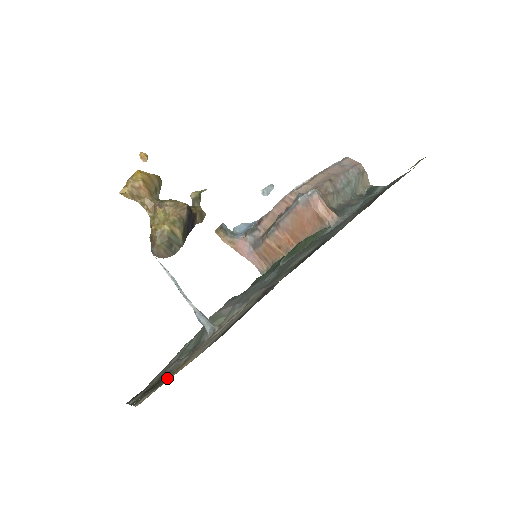
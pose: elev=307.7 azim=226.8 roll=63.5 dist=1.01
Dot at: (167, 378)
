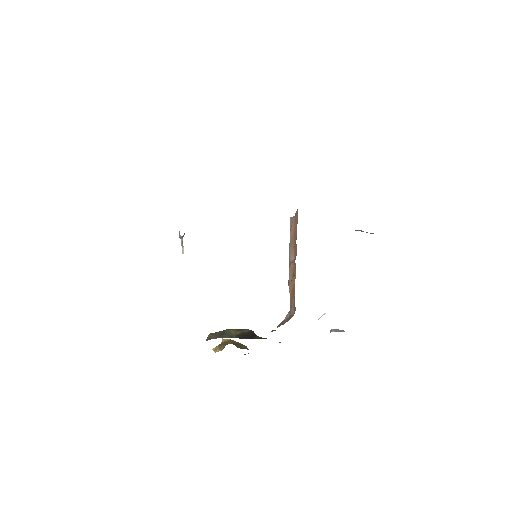
Dot at: occluded
